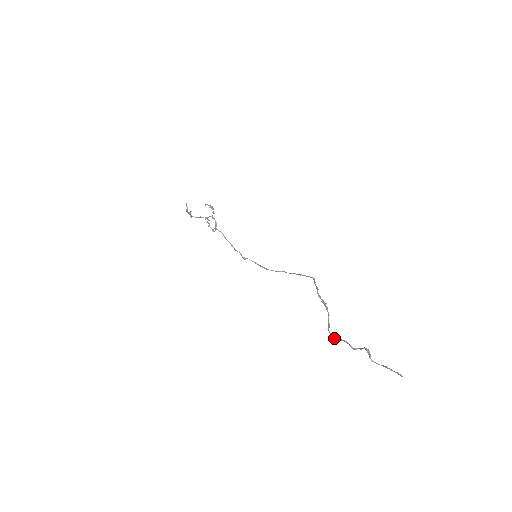
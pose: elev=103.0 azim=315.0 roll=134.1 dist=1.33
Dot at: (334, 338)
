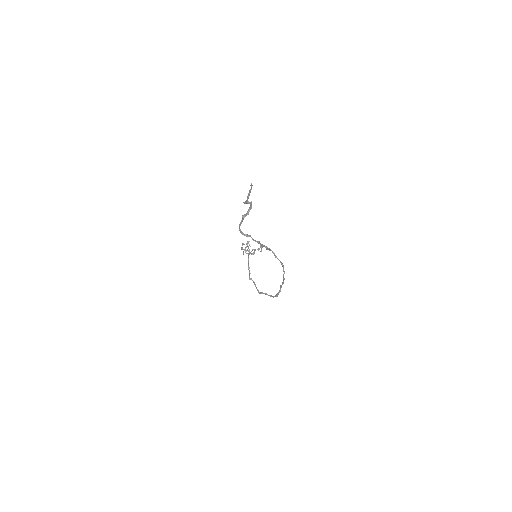
Dot at: (239, 226)
